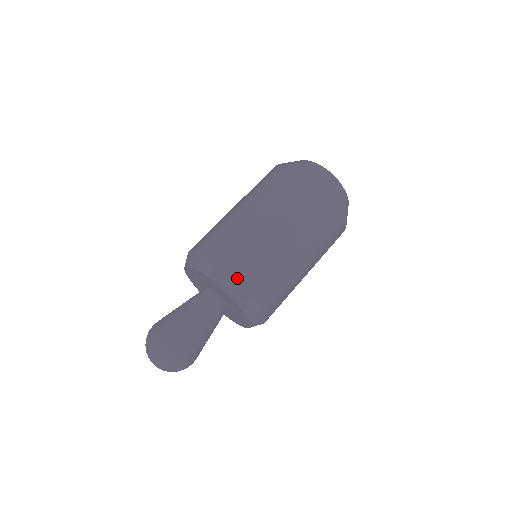
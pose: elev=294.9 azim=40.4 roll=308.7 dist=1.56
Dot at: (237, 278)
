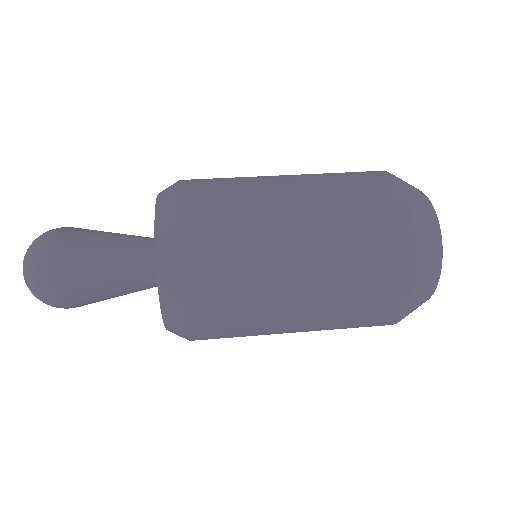
Dot at: (180, 199)
